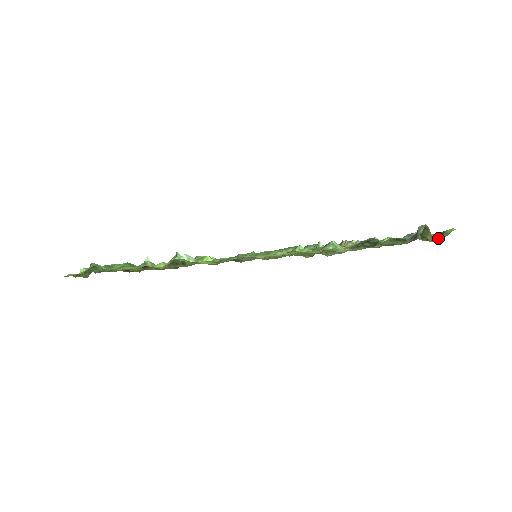
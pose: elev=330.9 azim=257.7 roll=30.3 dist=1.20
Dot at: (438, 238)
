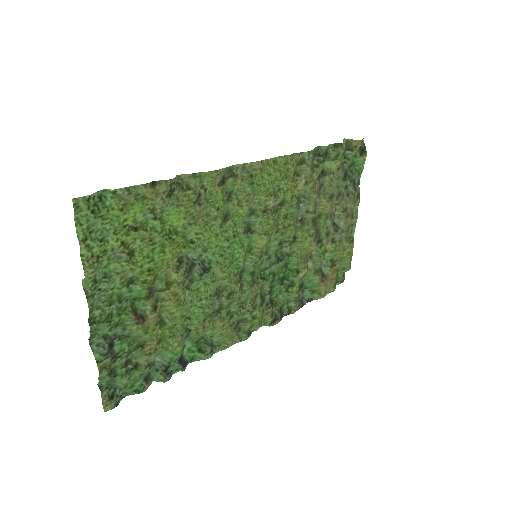
Dot at: occluded
